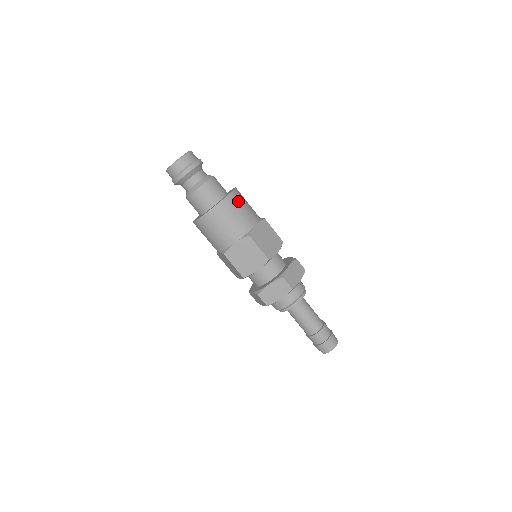
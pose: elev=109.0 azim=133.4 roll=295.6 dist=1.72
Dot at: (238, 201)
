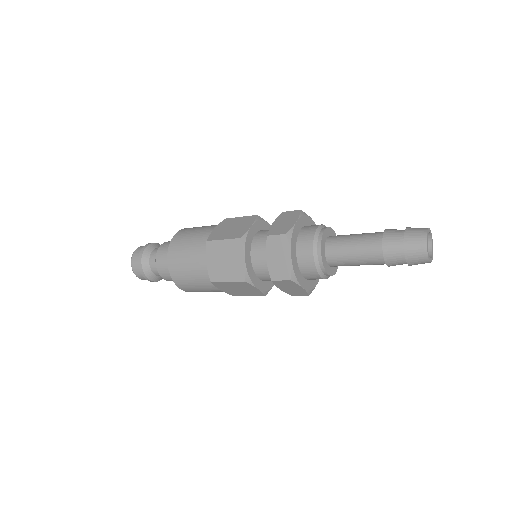
Dot at: (187, 232)
